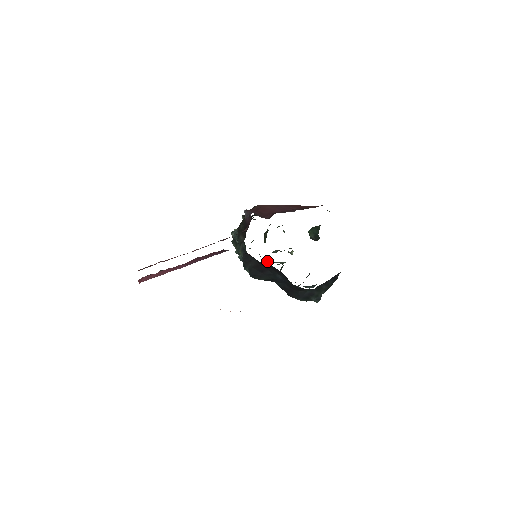
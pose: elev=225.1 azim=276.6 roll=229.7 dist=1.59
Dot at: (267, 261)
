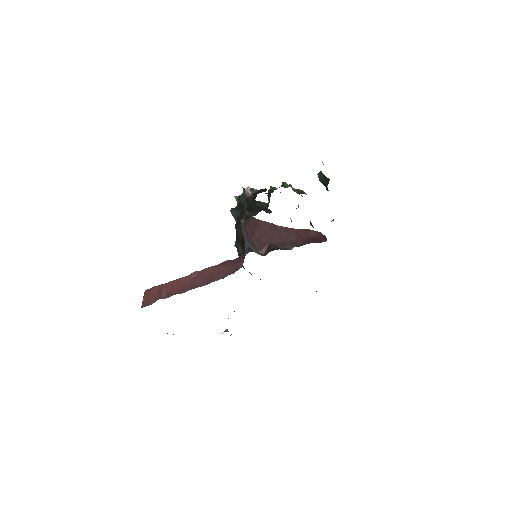
Dot at: occluded
